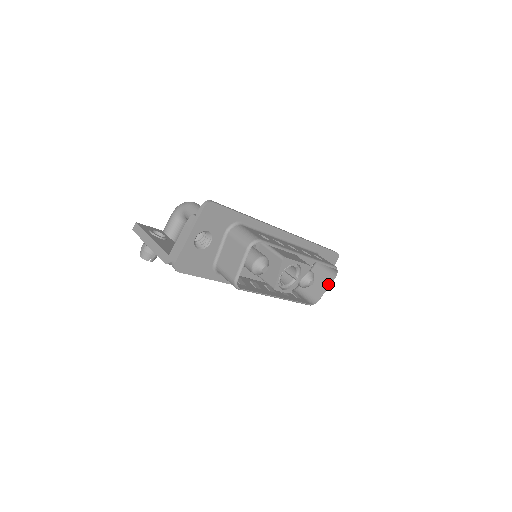
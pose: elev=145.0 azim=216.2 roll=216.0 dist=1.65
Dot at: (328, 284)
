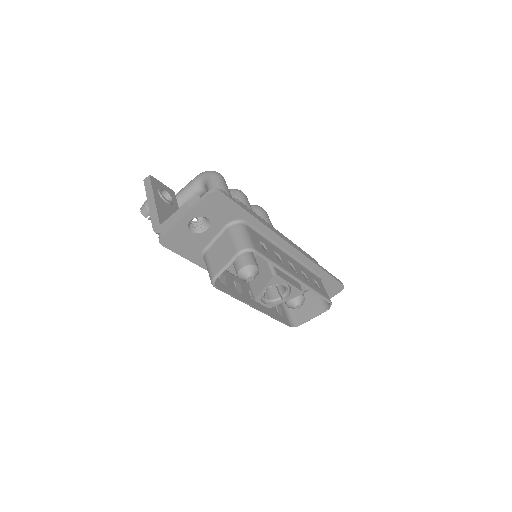
Dot at: (316, 314)
